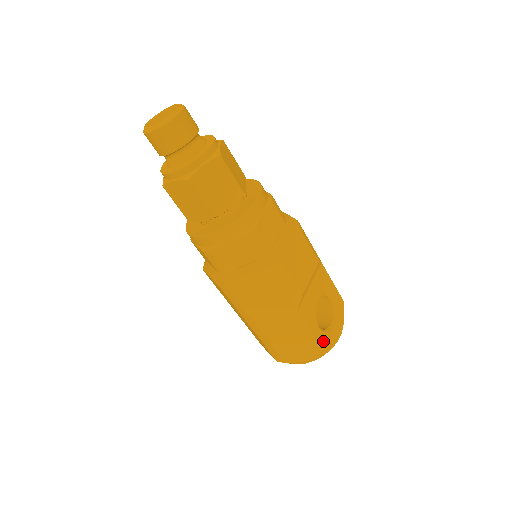
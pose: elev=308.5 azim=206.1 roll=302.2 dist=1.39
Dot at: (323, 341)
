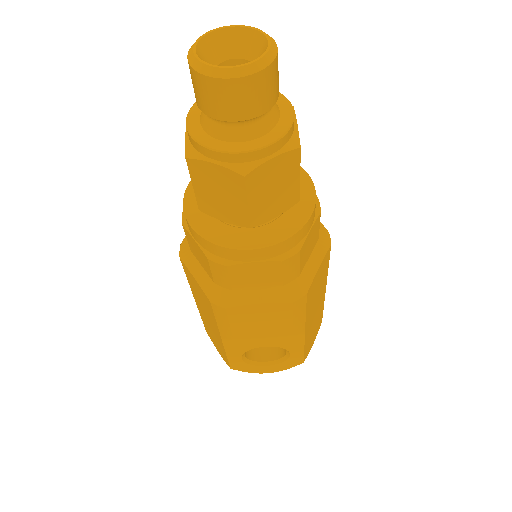
Dot at: (237, 365)
